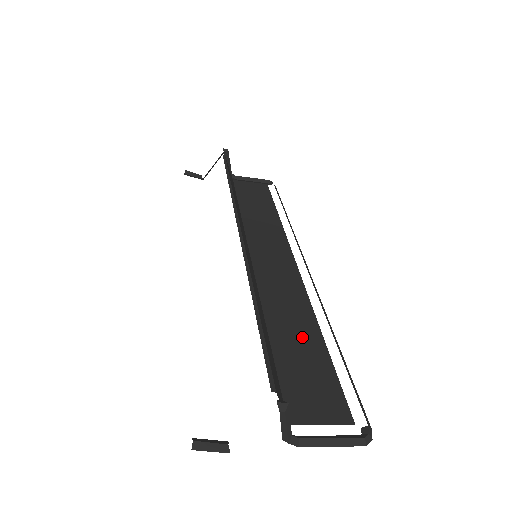
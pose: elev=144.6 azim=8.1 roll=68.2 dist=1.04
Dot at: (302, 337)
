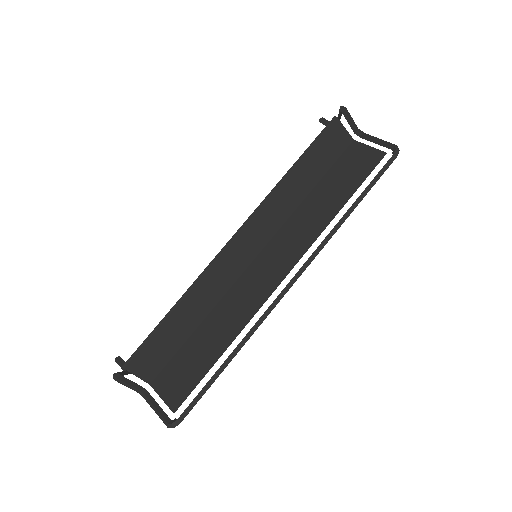
Dot at: (213, 342)
